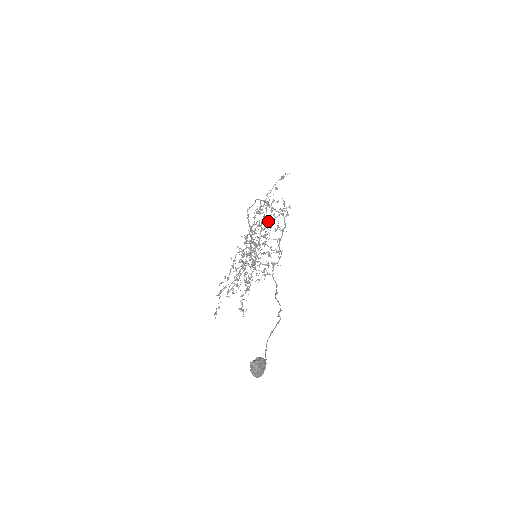
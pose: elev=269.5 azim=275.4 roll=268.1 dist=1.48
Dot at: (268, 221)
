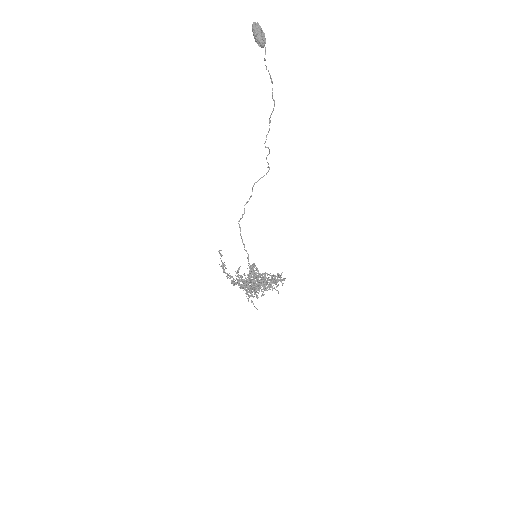
Dot at: (264, 285)
